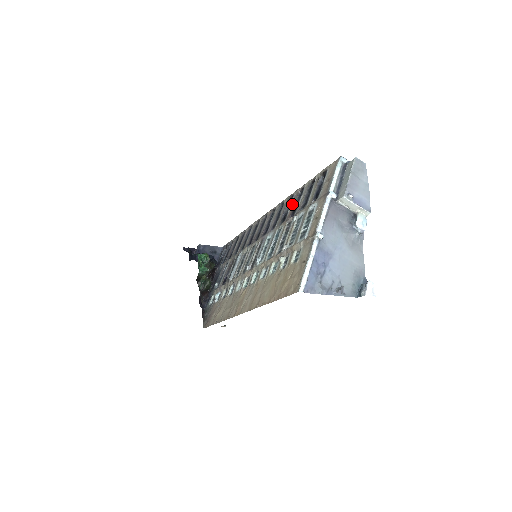
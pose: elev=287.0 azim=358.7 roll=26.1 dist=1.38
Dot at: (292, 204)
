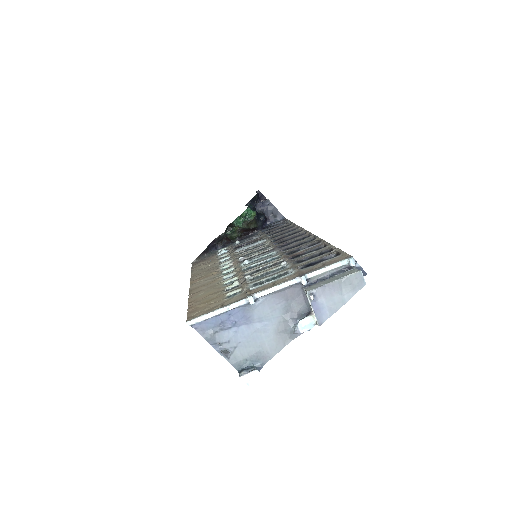
Dot at: (308, 248)
